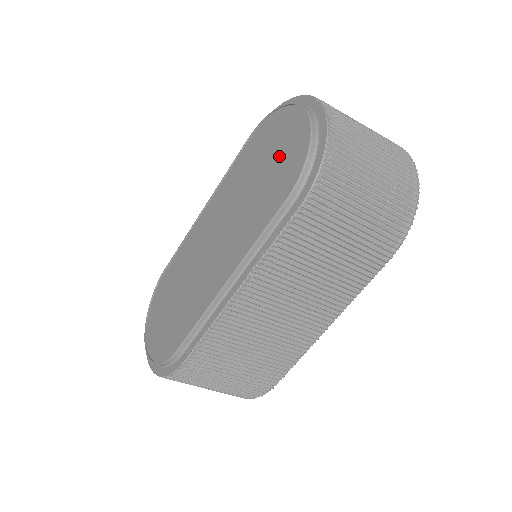
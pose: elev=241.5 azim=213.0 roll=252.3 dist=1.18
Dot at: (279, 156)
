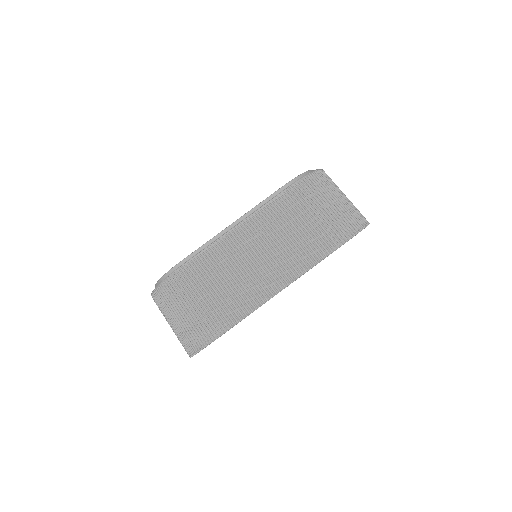
Dot at: occluded
